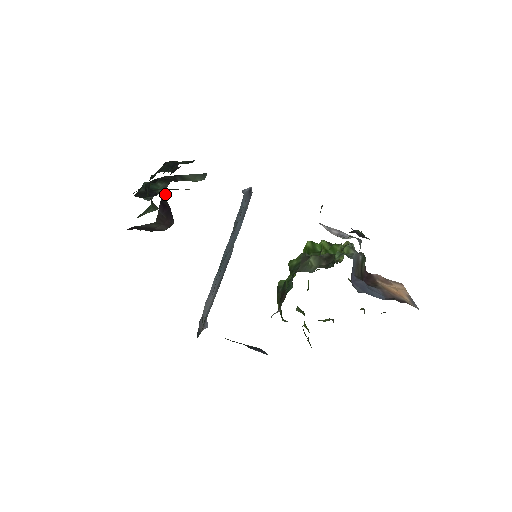
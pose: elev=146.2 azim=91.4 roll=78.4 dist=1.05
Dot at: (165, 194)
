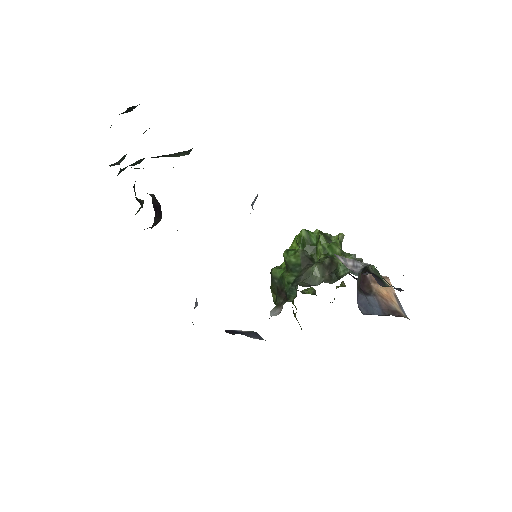
Dot at: occluded
